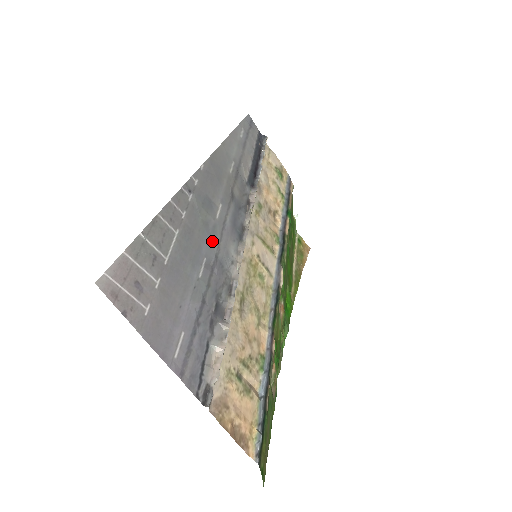
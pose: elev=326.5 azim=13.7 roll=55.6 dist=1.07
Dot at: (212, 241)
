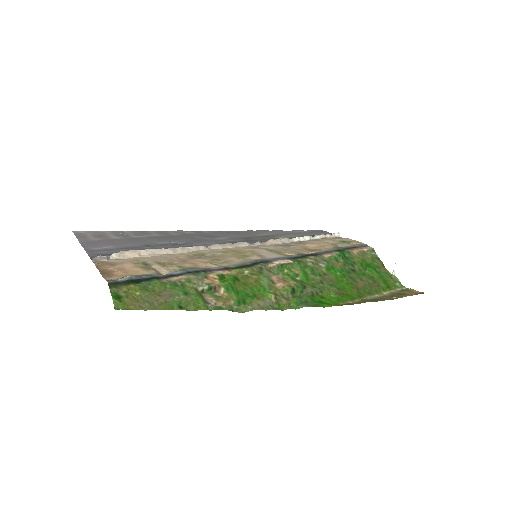
Dot at: (194, 241)
